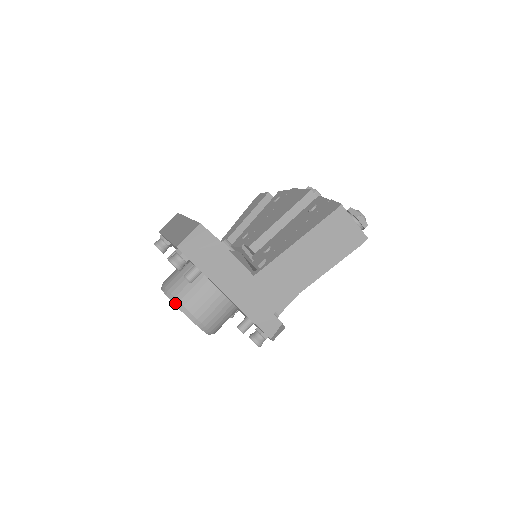
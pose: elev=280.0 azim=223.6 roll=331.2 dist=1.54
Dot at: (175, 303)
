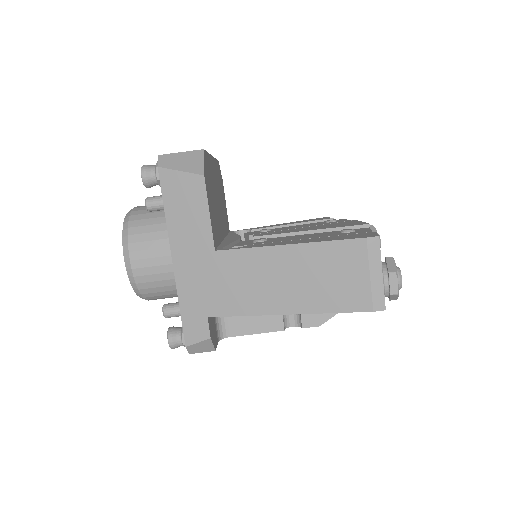
Dot at: (124, 227)
